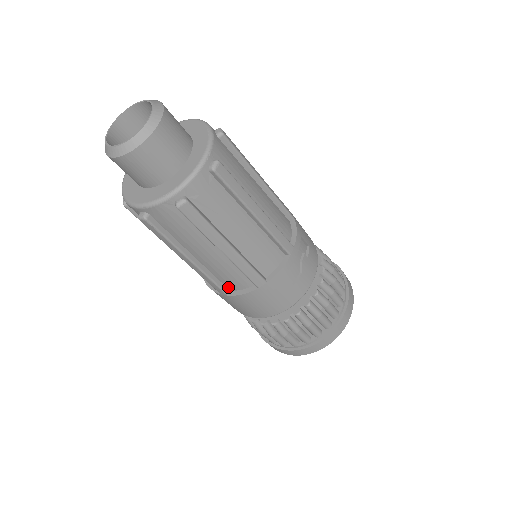
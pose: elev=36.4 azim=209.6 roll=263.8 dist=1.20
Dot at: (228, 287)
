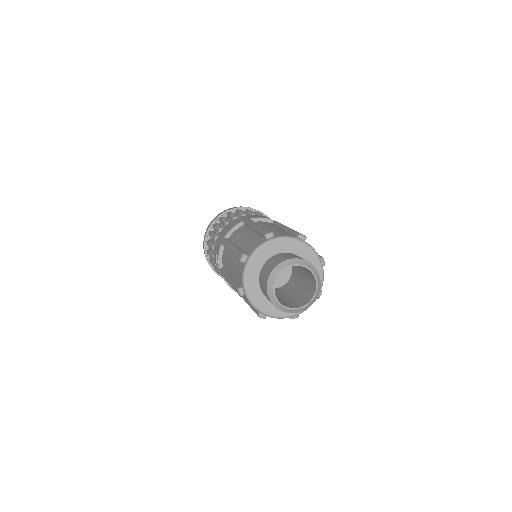
Dot at: occluded
